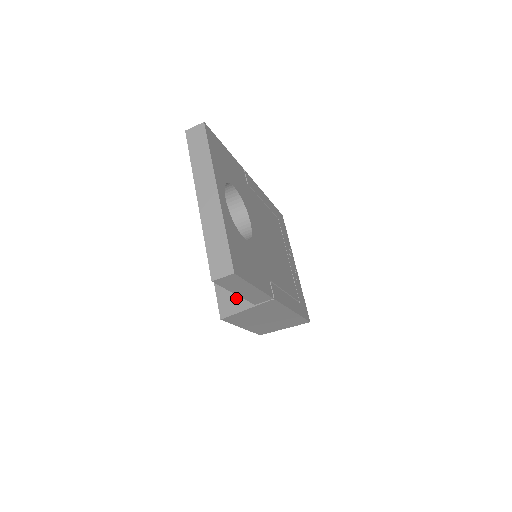
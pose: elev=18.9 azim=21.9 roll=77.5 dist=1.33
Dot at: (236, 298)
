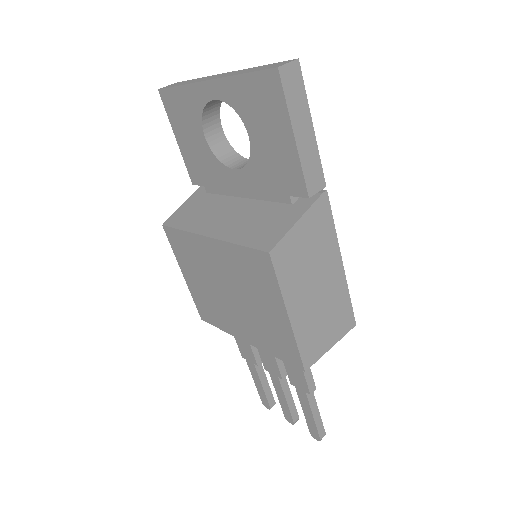
Dot at: (276, 225)
